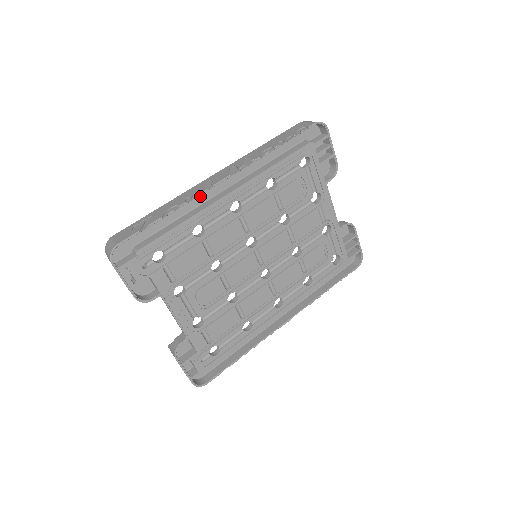
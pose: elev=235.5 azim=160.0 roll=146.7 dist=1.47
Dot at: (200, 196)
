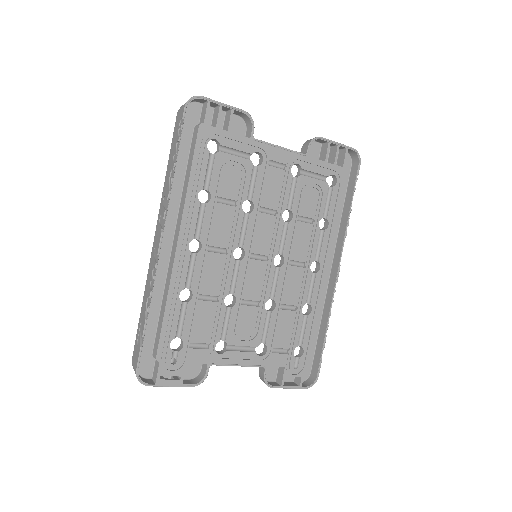
Dot at: (159, 269)
